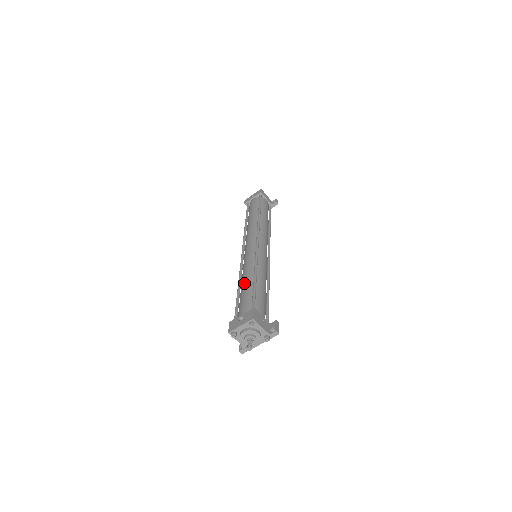
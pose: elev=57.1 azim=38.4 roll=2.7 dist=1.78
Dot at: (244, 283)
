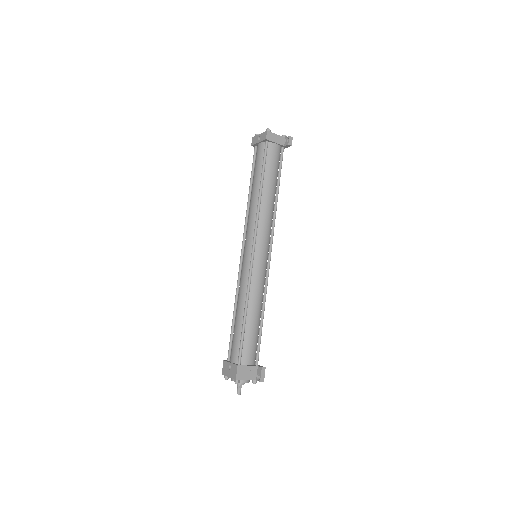
Dot at: (237, 314)
